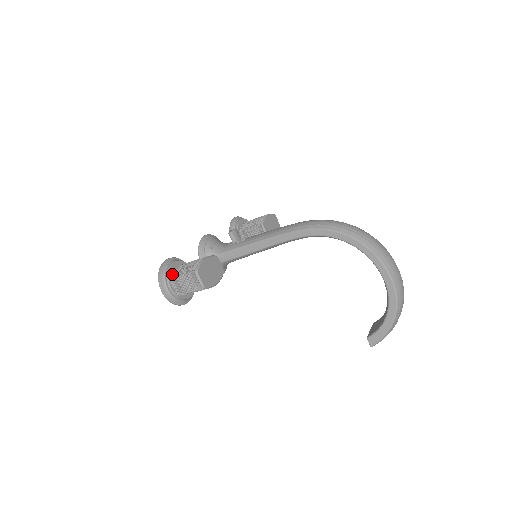
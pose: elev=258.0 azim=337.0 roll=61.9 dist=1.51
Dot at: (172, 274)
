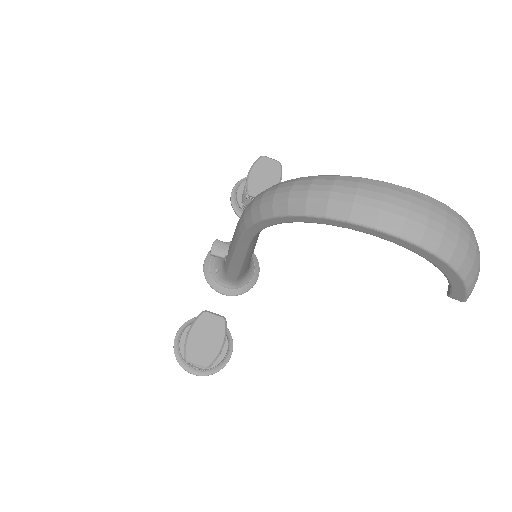
Dot at: occluded
